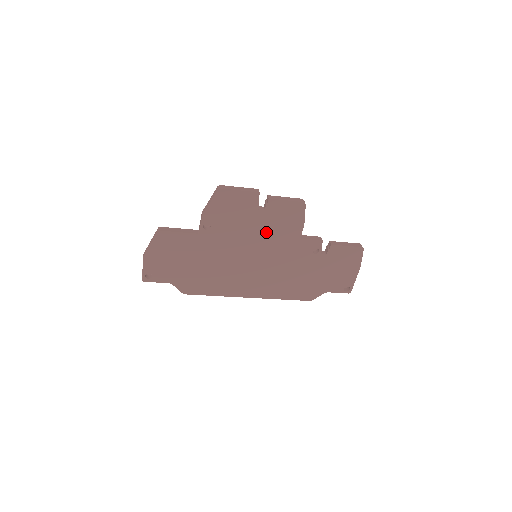
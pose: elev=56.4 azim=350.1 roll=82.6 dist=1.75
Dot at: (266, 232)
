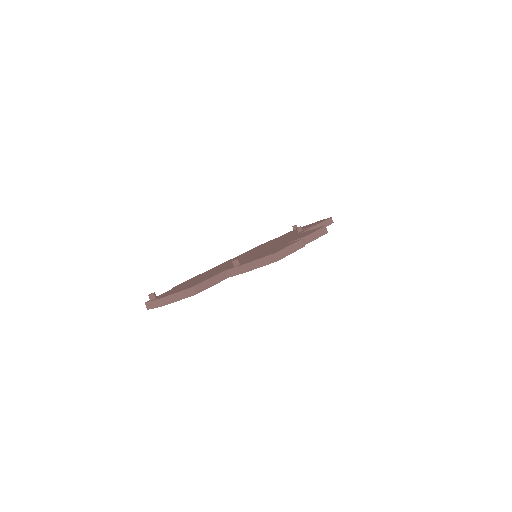
Dot at: occluded
